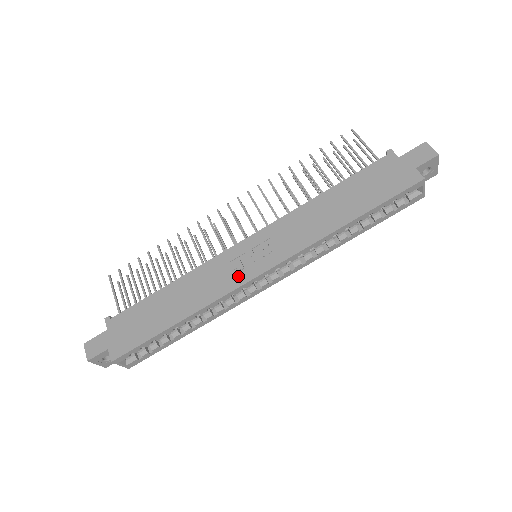
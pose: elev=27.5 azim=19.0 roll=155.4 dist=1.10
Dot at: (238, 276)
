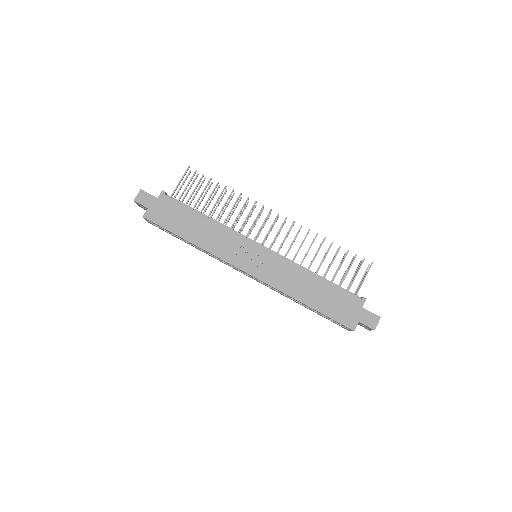
Dot at: (235, 258)
